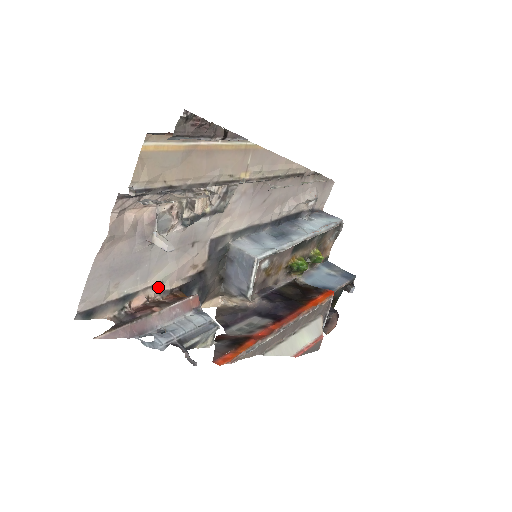
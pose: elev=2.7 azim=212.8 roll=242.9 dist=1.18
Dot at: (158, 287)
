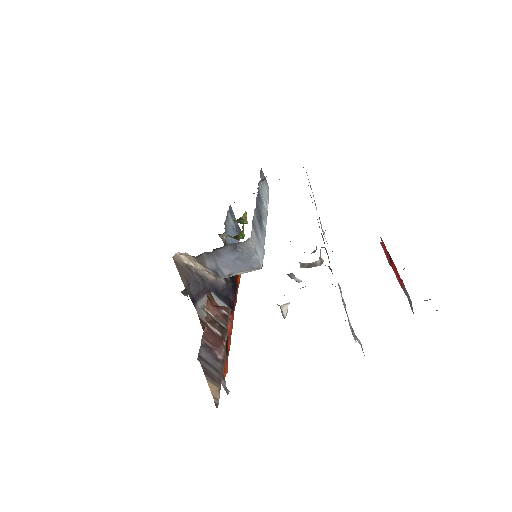
Dot at: occluded
